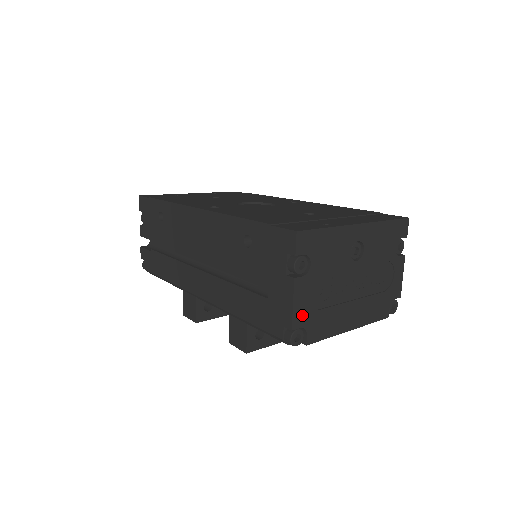
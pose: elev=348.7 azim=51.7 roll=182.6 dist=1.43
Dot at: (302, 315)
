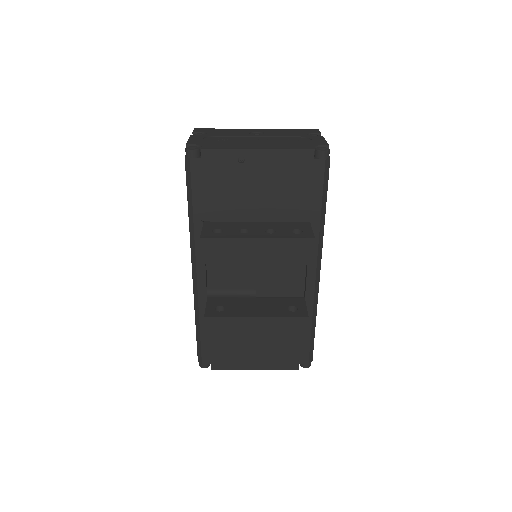
Dot at: (197, 142)
